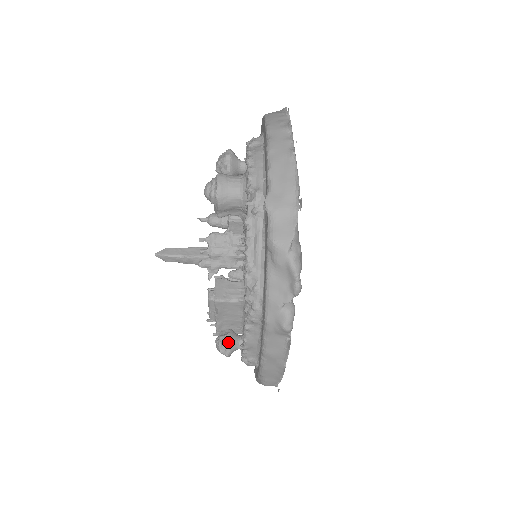
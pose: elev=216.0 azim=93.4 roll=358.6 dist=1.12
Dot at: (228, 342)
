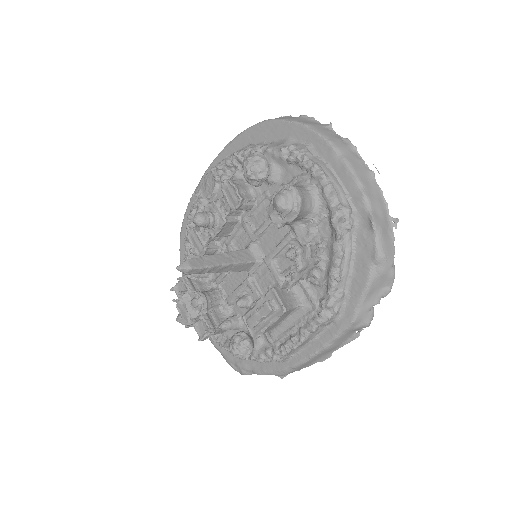
Dot at: (251, 345)
